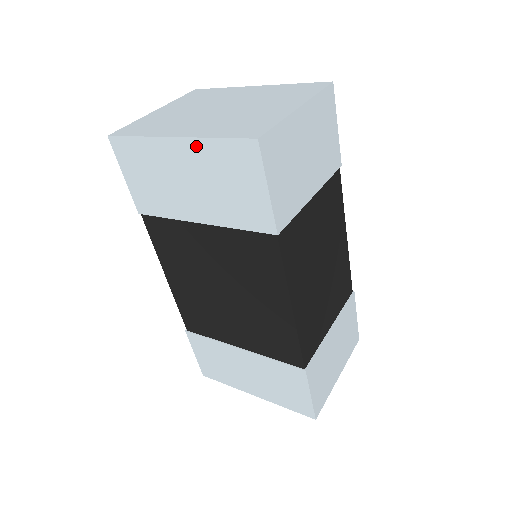
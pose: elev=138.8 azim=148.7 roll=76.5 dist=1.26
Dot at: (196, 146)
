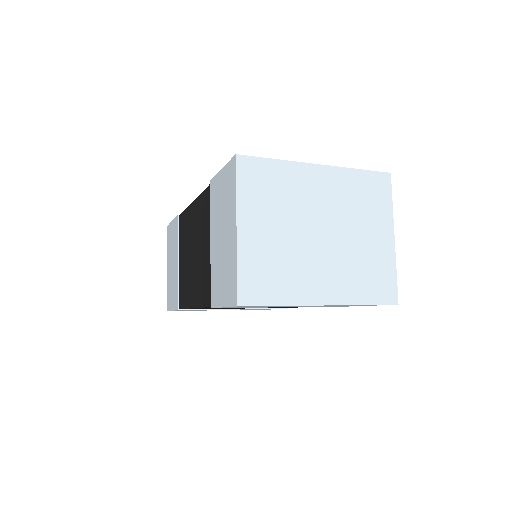
Dot at: (341, 305)
